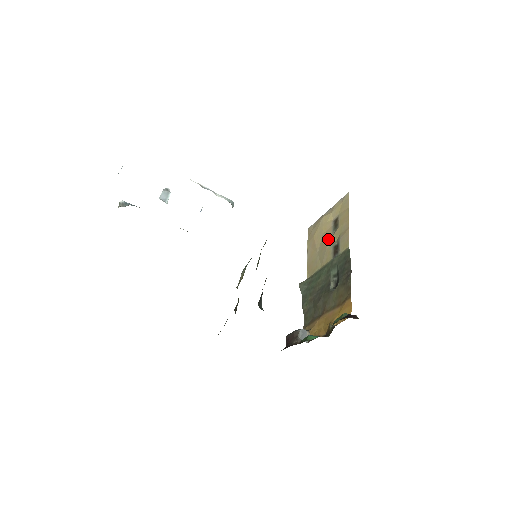
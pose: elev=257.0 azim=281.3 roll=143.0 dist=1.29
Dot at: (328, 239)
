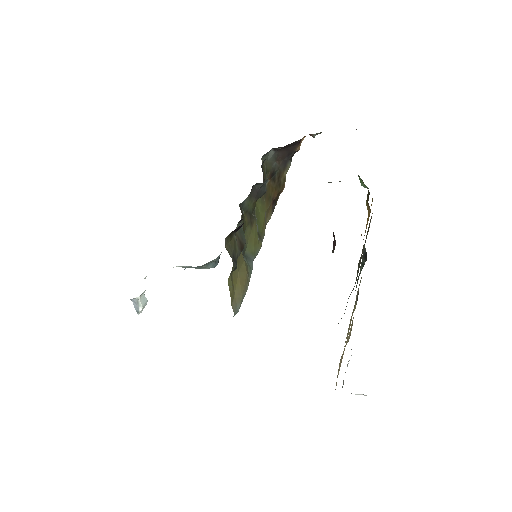
Dot at: occluded
